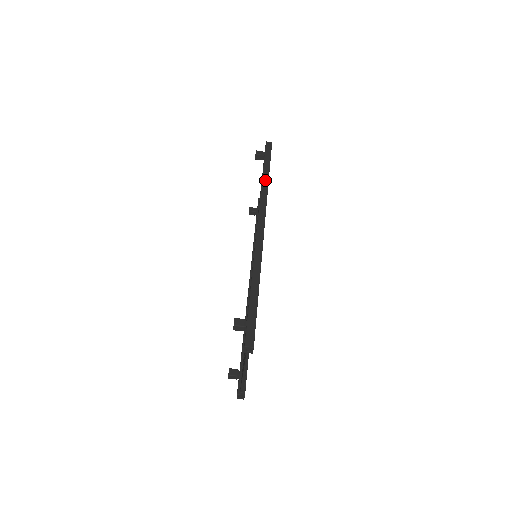
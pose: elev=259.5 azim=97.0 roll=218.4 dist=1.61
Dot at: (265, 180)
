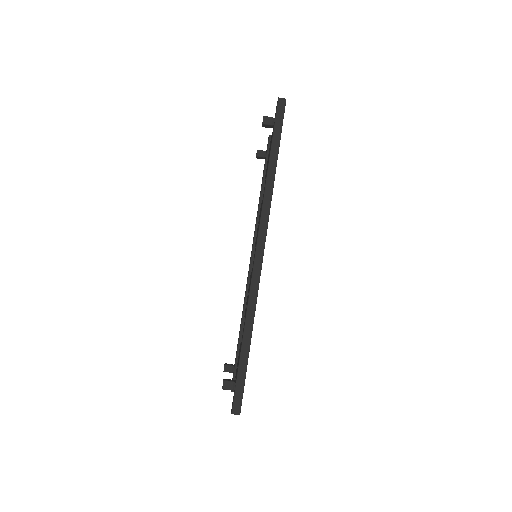
Dot at: (271, 176)
